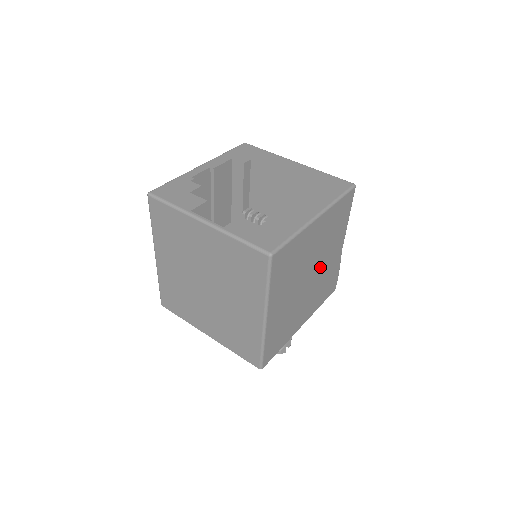
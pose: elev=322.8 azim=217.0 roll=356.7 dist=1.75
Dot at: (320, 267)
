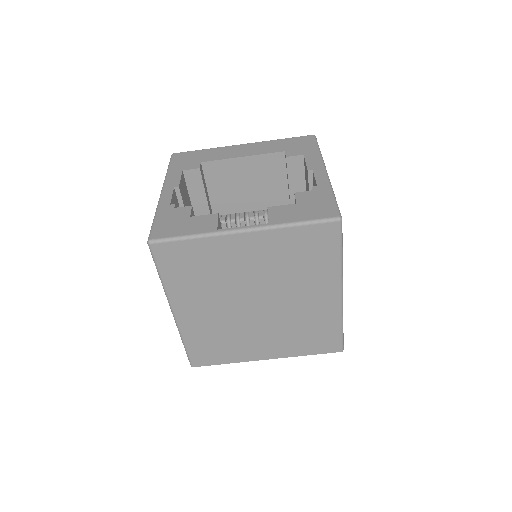
Dot at: occluded
